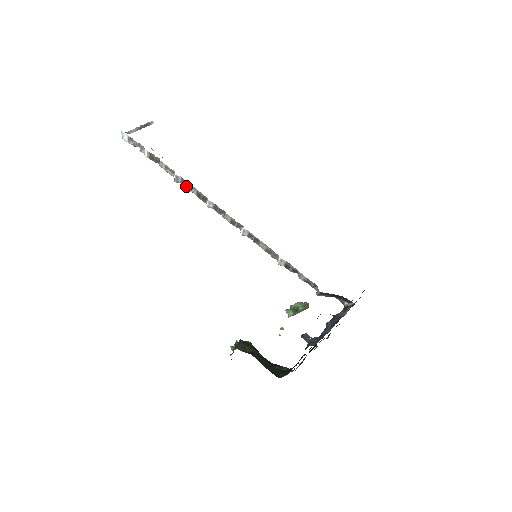
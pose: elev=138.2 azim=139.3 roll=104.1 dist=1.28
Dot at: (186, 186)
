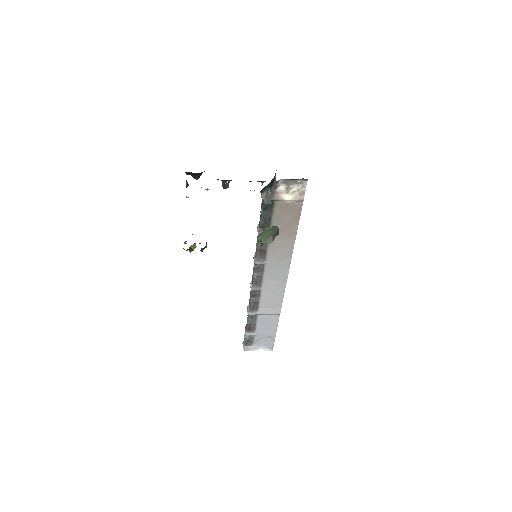
Dot at: (249, 304)
